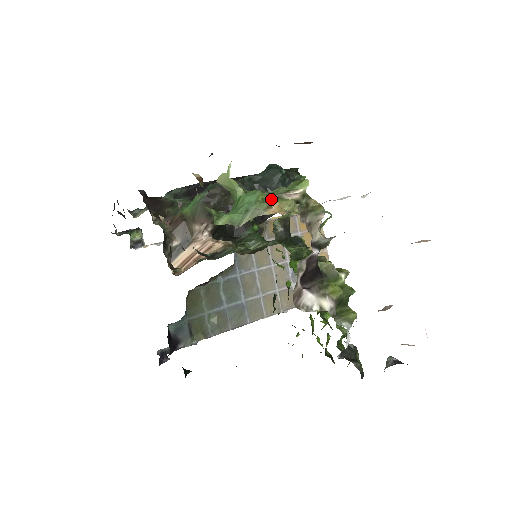
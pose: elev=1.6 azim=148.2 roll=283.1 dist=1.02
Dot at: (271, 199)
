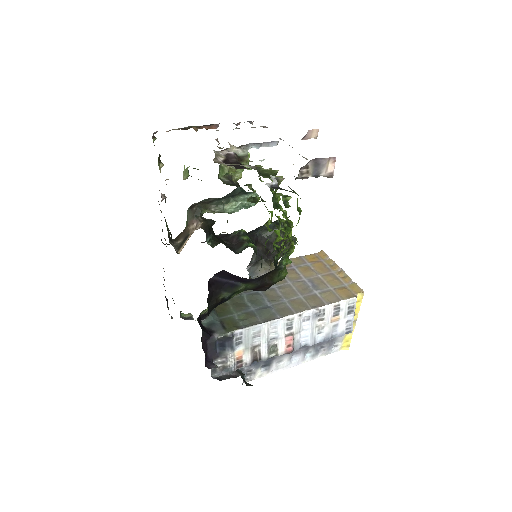
Dot at: occluded
